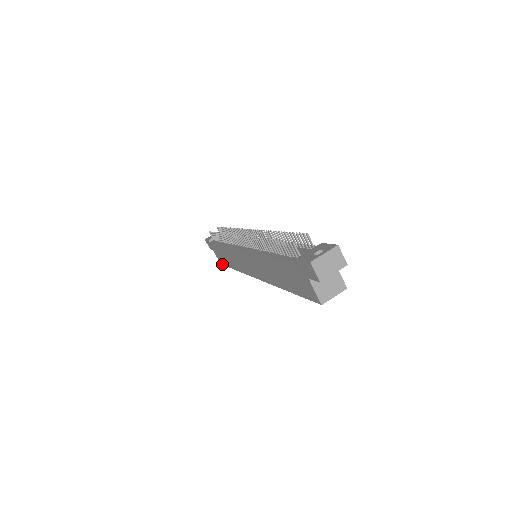
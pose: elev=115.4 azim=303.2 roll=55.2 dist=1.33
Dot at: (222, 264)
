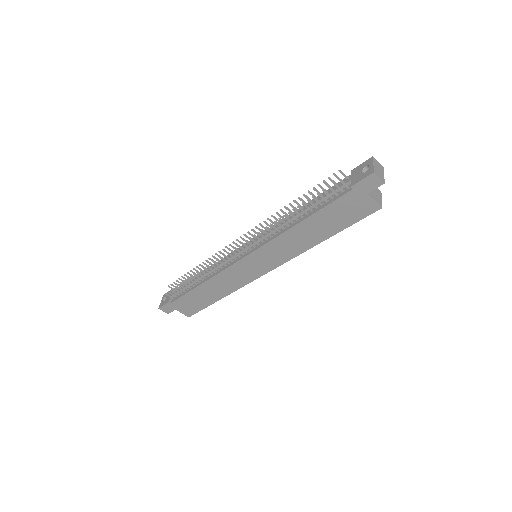
Dot at: (193, 314)
